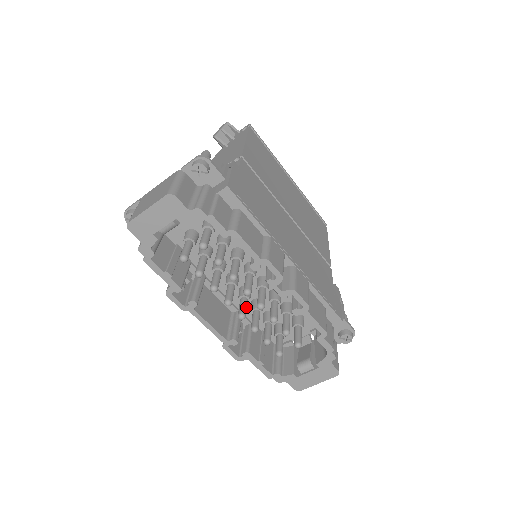
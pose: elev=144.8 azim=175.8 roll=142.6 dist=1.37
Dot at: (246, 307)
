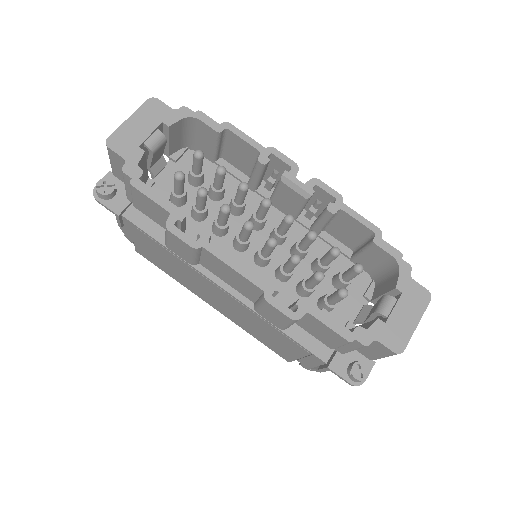
Dot at: occluded
